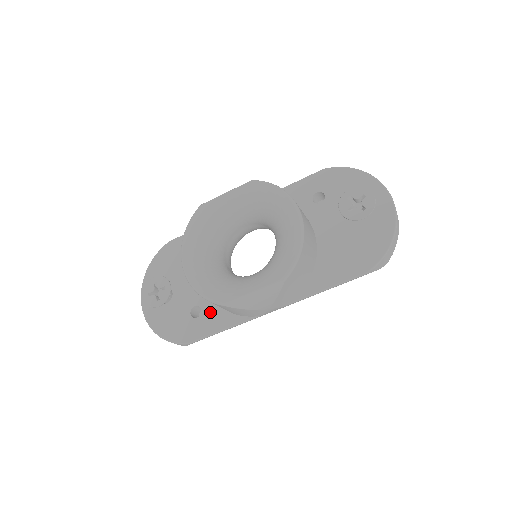
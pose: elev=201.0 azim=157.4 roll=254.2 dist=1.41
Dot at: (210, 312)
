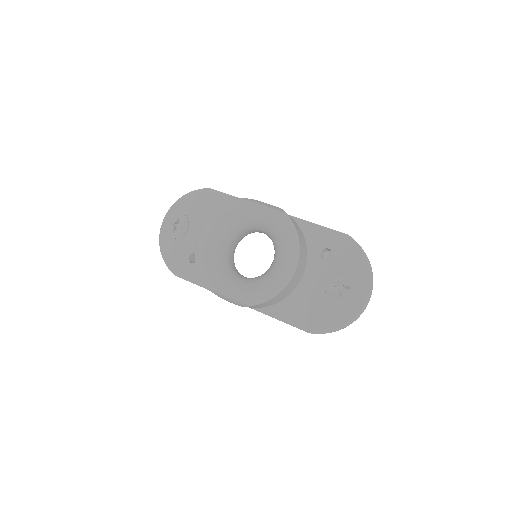
Dot at: occluded
